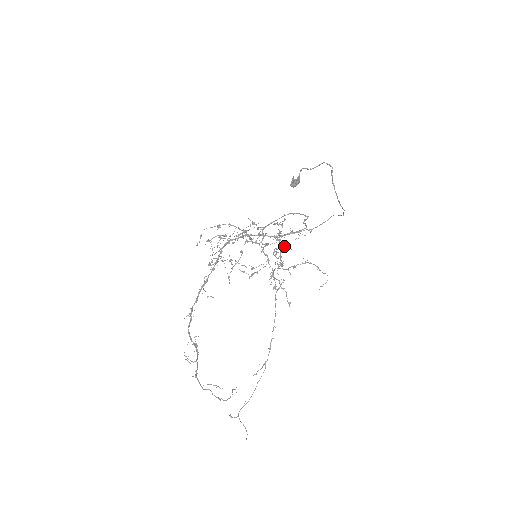
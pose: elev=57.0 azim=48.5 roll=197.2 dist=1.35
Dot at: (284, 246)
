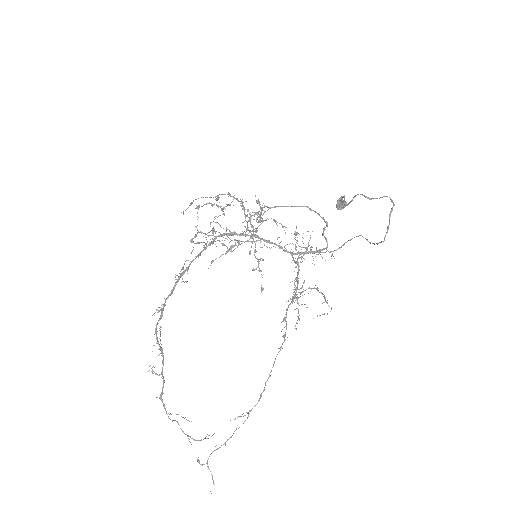
Dot at: (277, 225)
